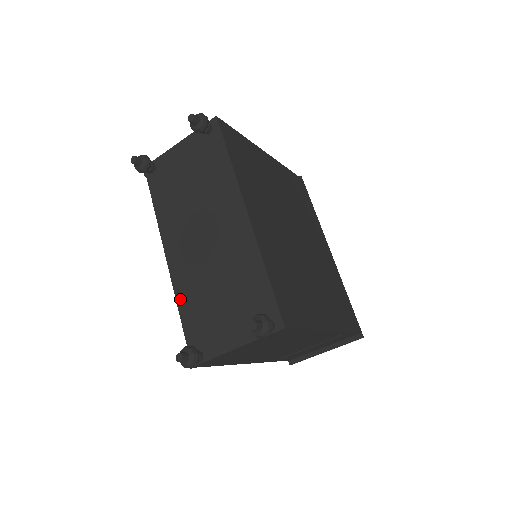
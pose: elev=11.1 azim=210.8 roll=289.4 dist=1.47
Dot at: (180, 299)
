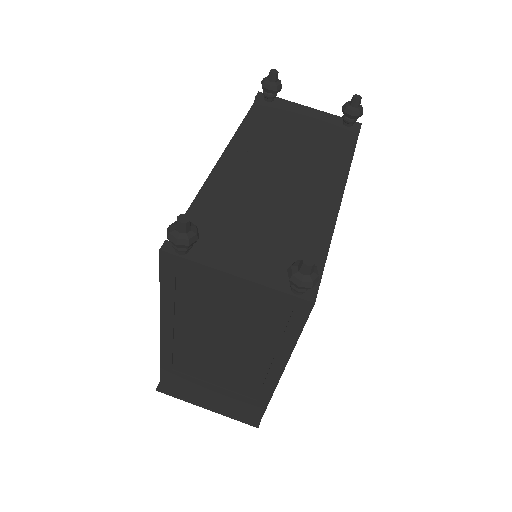
Dot at: (207, 191)
